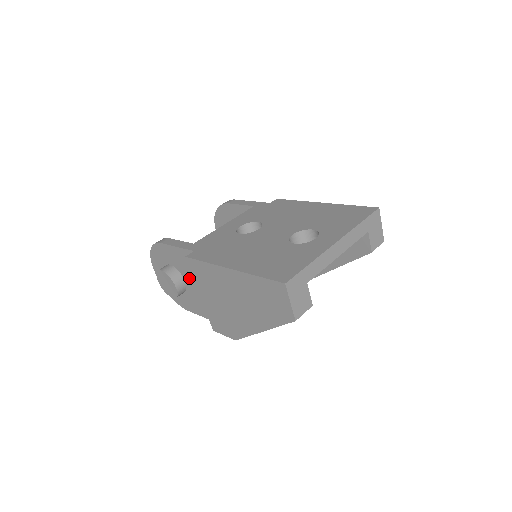
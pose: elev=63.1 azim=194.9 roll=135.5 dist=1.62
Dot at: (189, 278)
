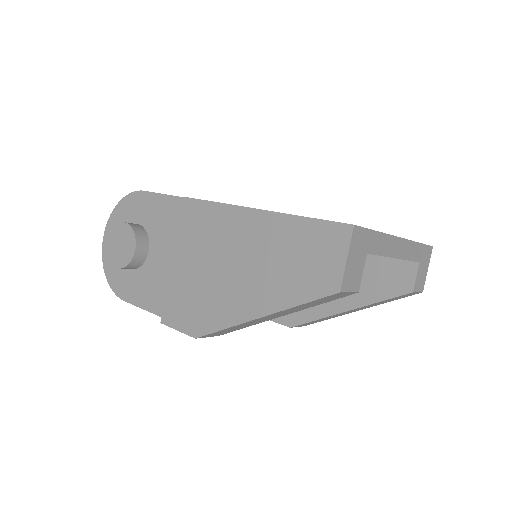
Dot at: (160, 244)
